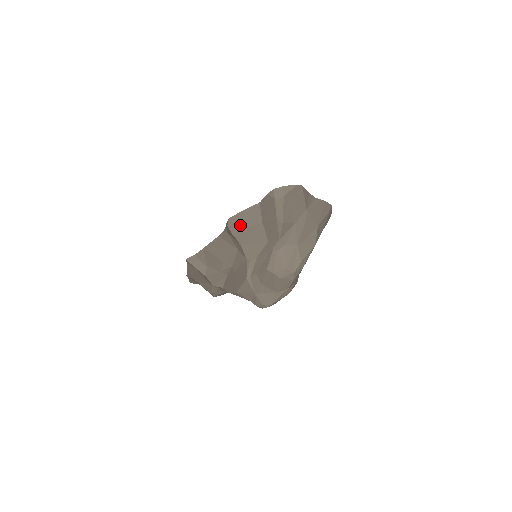
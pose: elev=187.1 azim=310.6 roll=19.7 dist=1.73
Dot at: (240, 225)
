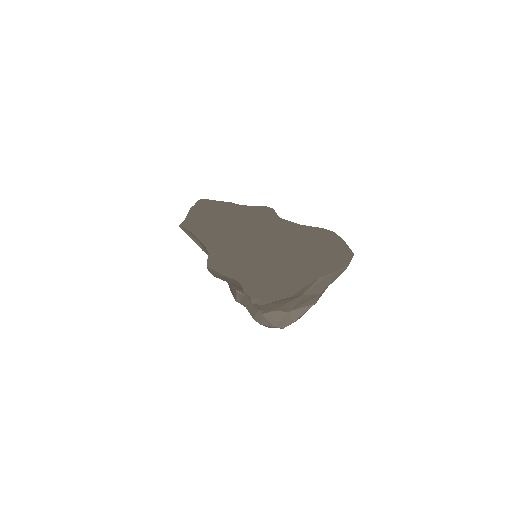
Dot at: (220, 278)
